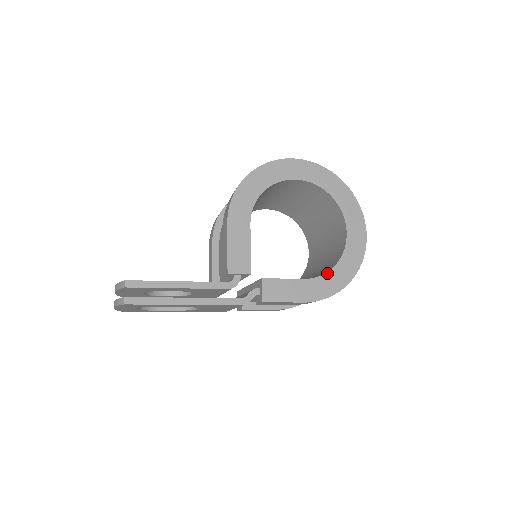
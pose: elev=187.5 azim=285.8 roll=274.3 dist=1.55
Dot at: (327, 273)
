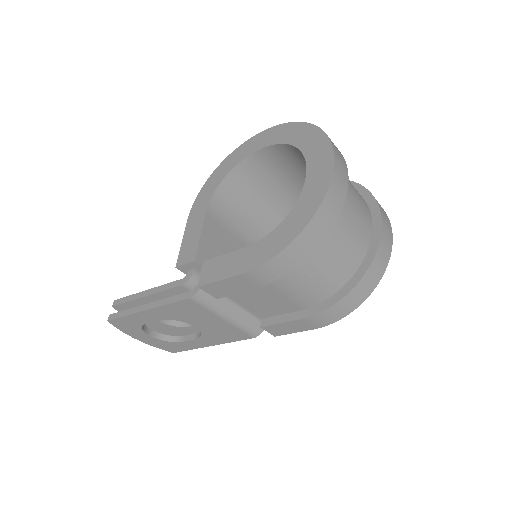
Dot at: (274, 231)
